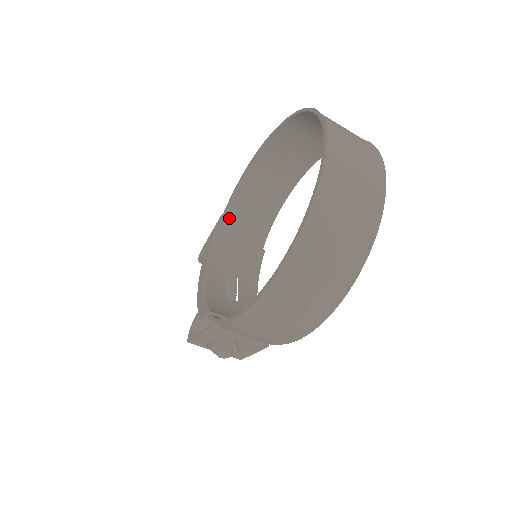
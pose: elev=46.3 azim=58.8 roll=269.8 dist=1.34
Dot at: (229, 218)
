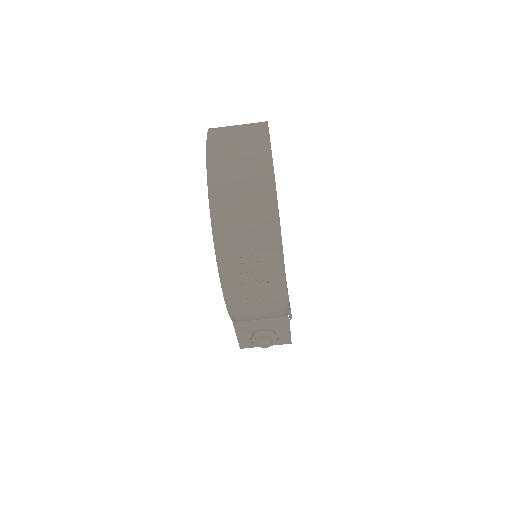
Dot at: occluded
